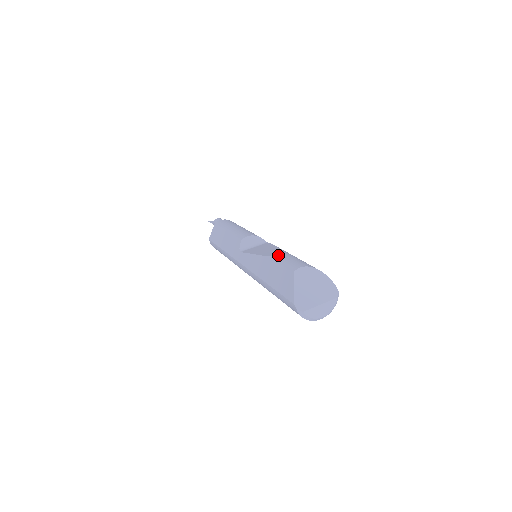
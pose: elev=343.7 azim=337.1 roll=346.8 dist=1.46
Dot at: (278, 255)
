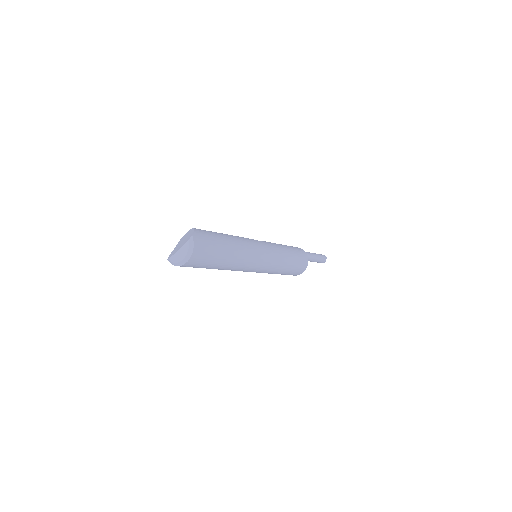
Dot at: occluded
